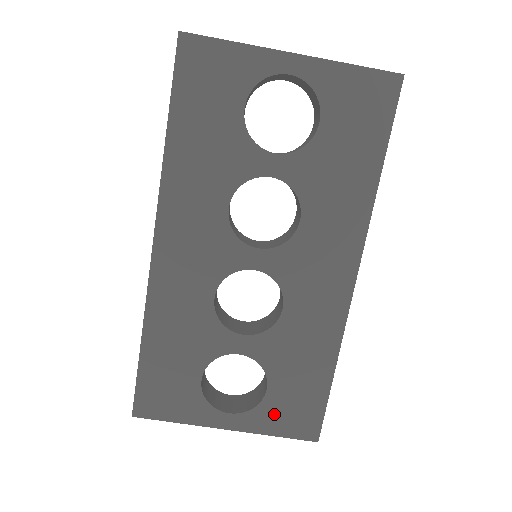
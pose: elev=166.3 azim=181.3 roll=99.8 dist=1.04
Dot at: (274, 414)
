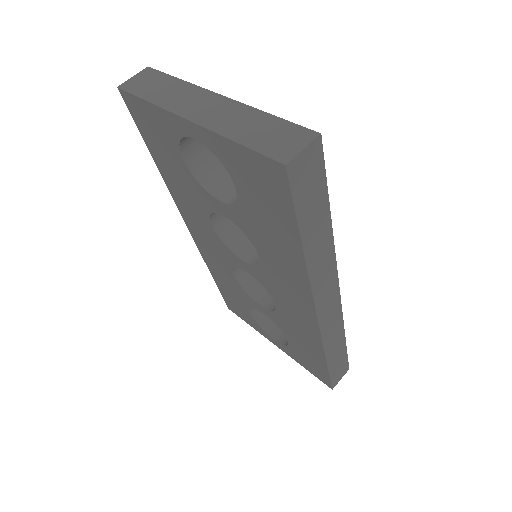
Dot at: (298, 357)
